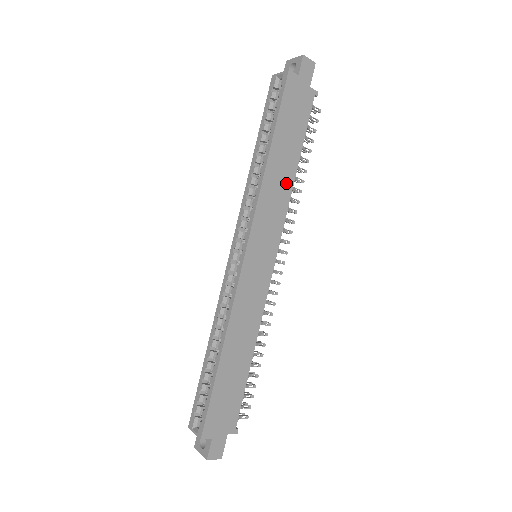
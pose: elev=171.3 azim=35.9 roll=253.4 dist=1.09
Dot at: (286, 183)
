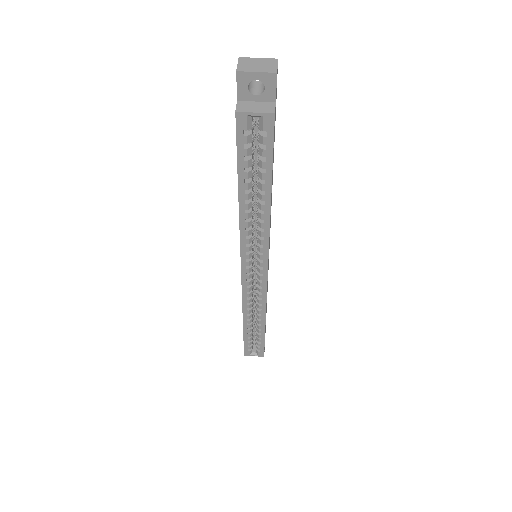
Dot at: occluded
